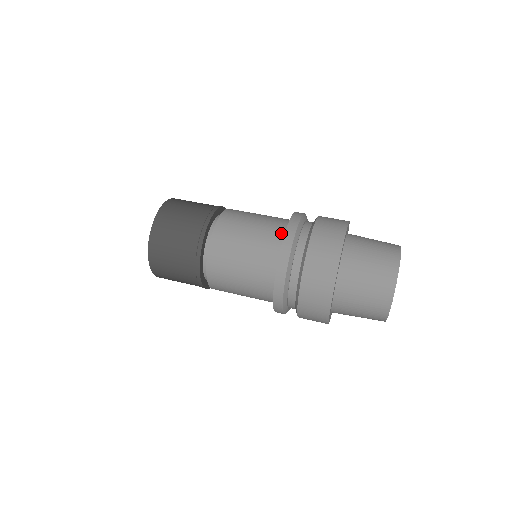
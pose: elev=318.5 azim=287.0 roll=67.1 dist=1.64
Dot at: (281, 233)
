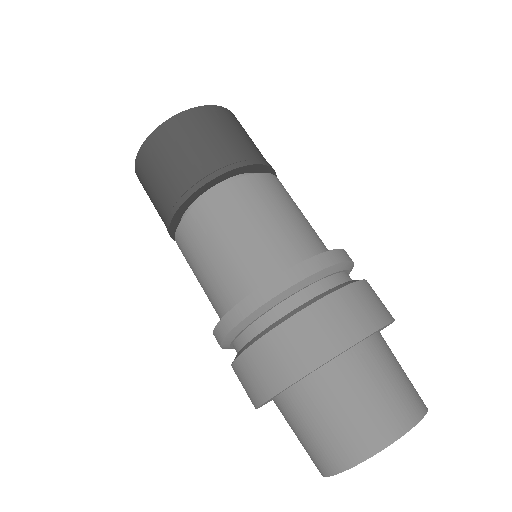
Dot at: (225, 310)
